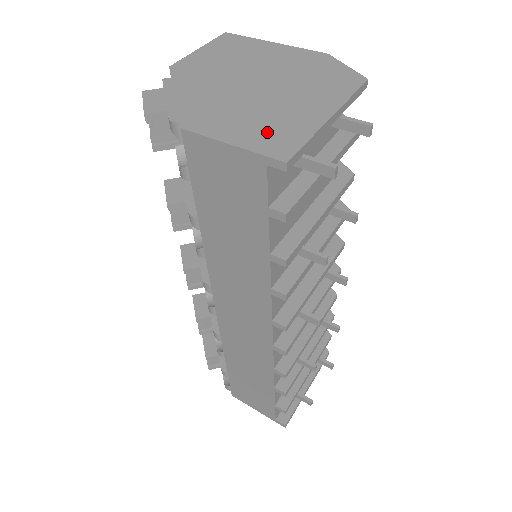
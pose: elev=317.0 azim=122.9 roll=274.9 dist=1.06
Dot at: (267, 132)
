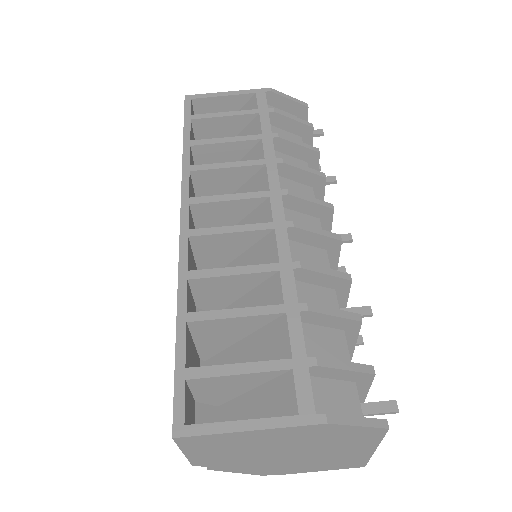
Dot at: (337, 464)
